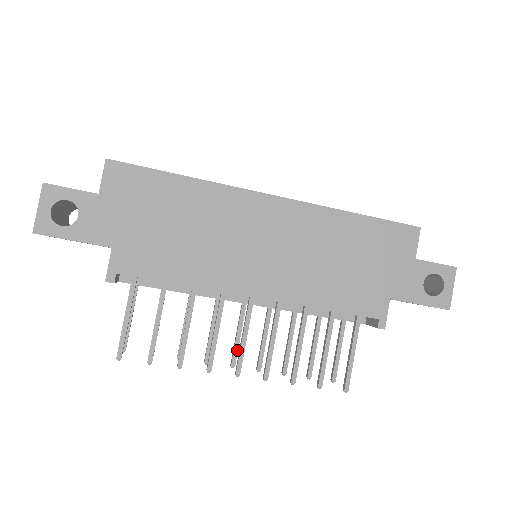
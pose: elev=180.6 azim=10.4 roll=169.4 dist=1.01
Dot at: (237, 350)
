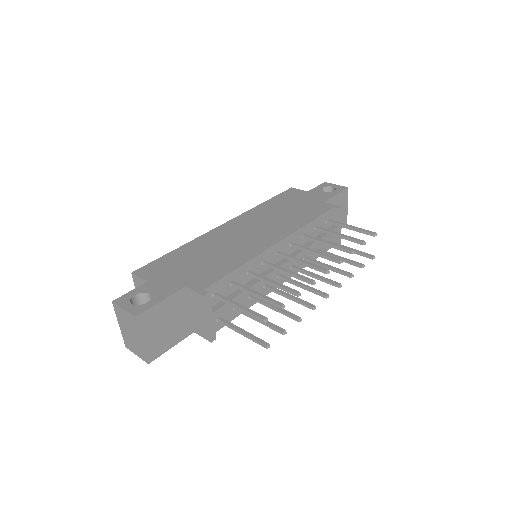
Dot at: (316, 290)
